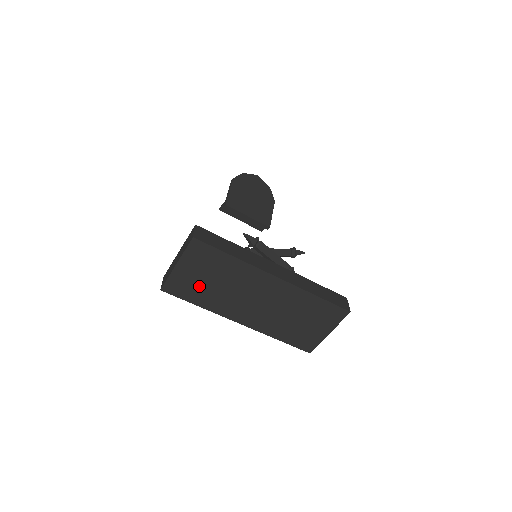
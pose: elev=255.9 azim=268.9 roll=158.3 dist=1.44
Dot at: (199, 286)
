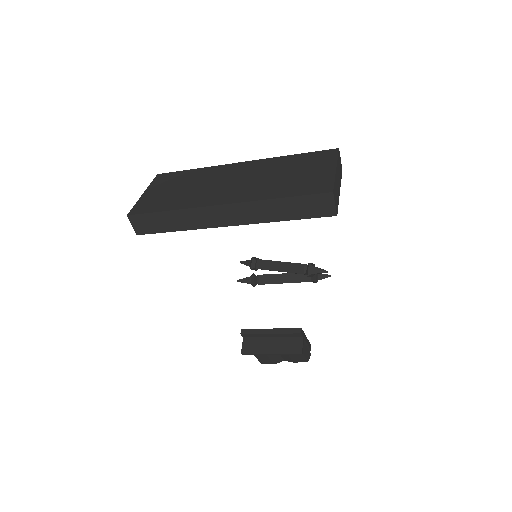
Dot at: (167, 197)
